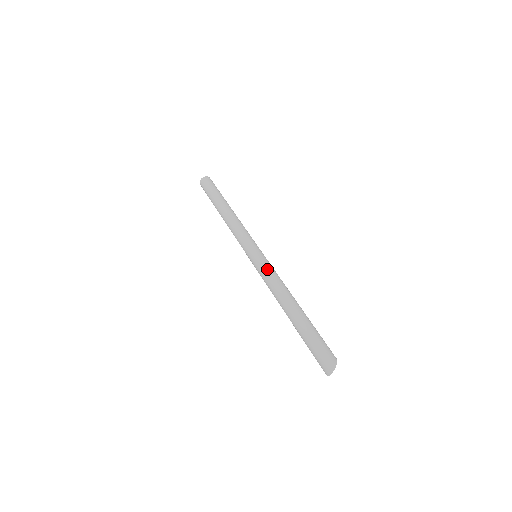
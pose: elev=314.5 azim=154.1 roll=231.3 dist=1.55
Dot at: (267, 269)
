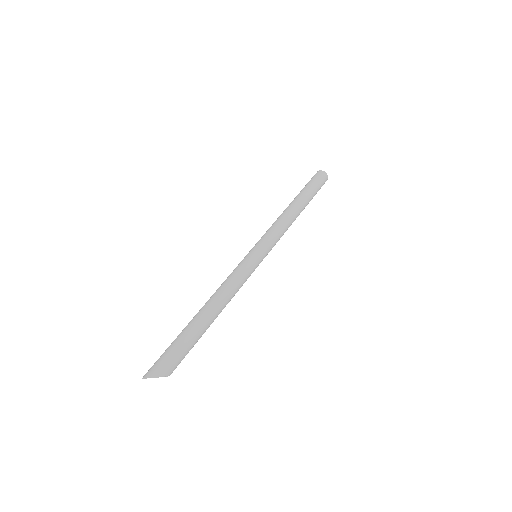
Dot at: (239, 269)
